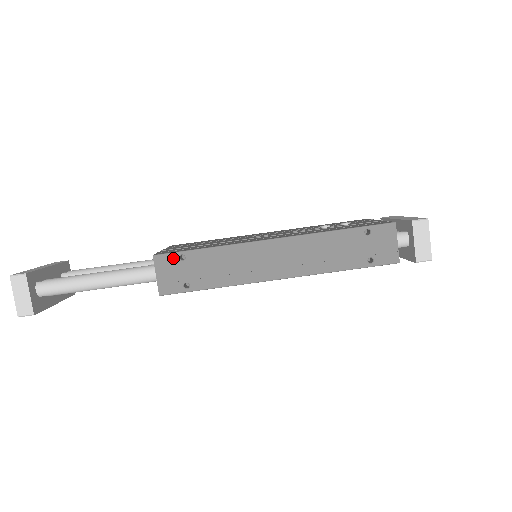
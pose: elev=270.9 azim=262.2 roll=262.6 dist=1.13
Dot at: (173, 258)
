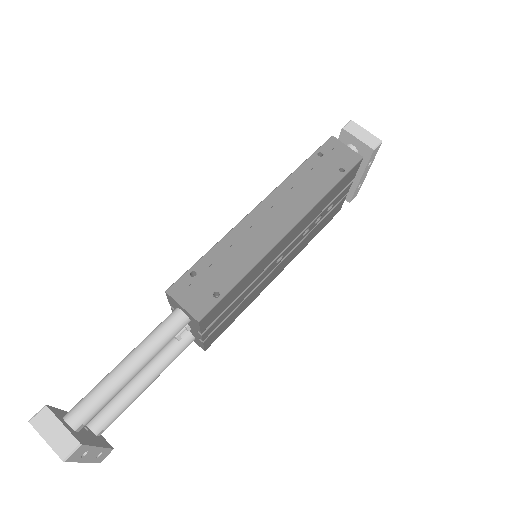
Dot at: (185, 280)
